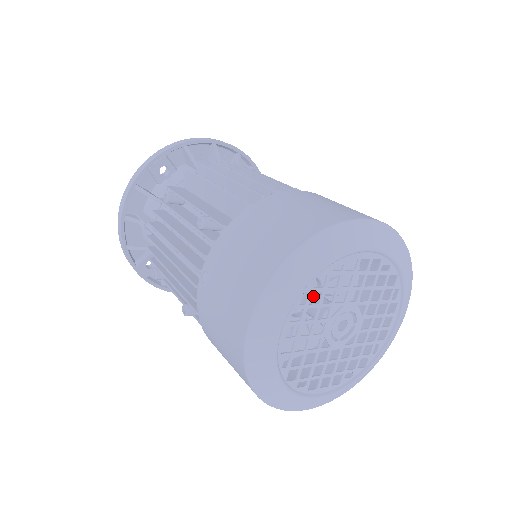
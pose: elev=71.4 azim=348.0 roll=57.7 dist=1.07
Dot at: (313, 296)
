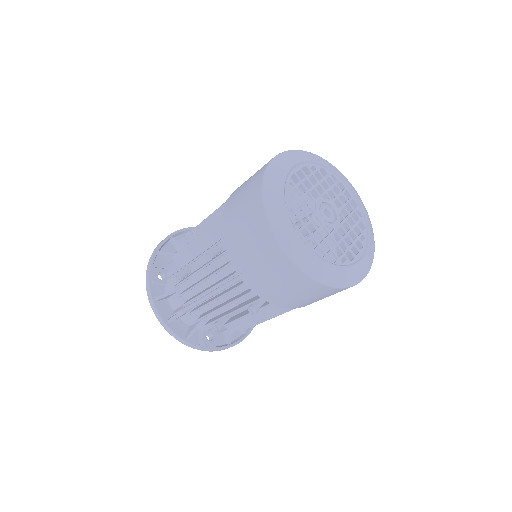
Dot at: (300, 222)
